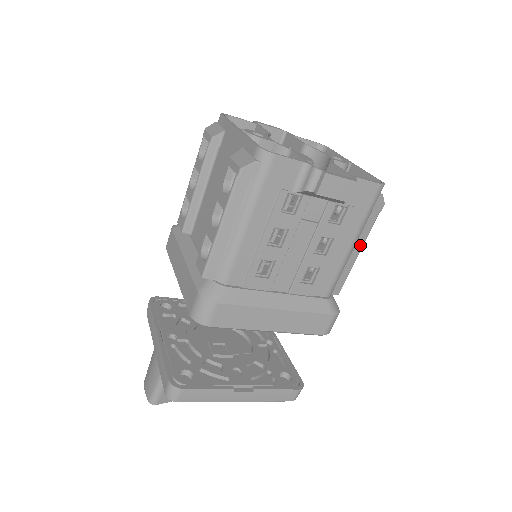
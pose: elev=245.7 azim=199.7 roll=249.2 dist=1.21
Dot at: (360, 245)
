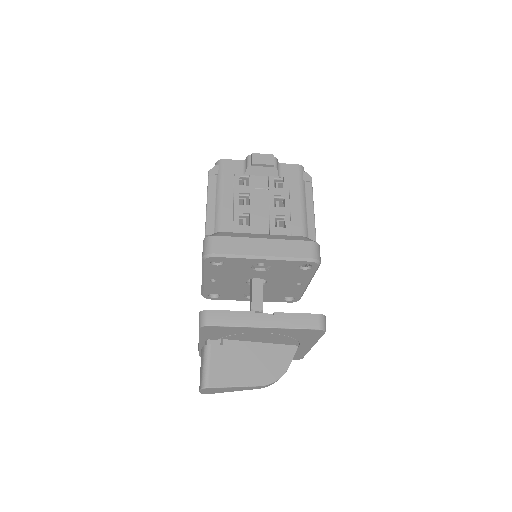
Dot at: (311, 204)
